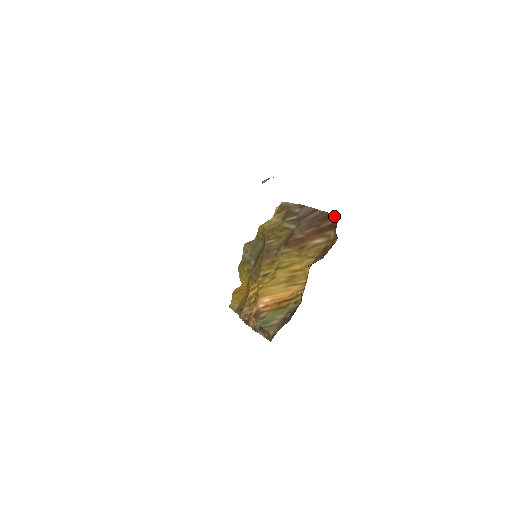
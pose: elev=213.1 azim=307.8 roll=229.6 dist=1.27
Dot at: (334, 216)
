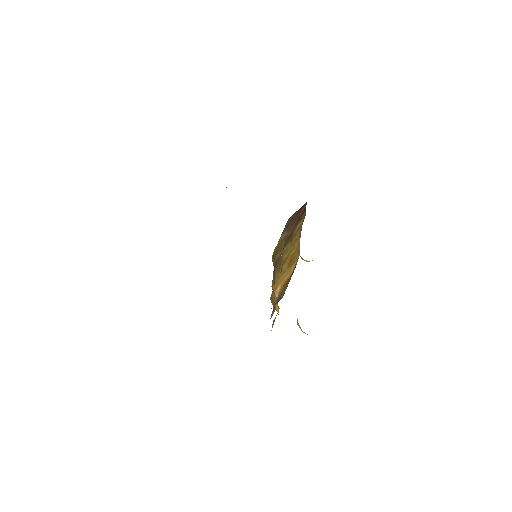
Dot at: (305, 204)
